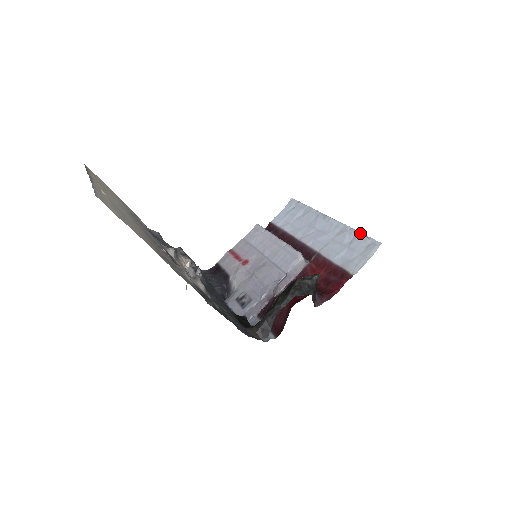
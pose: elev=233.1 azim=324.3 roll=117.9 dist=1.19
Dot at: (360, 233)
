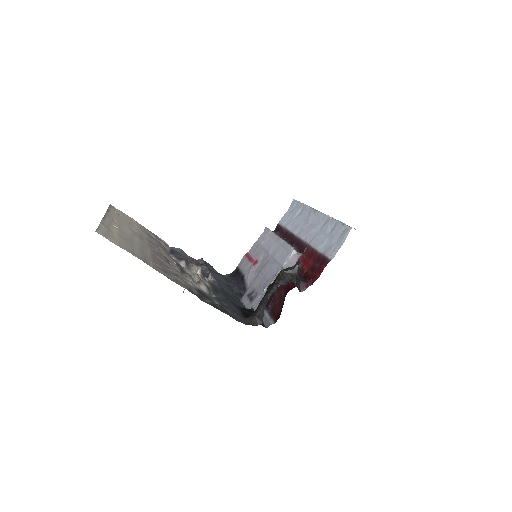
Dot at: (338, 222)
